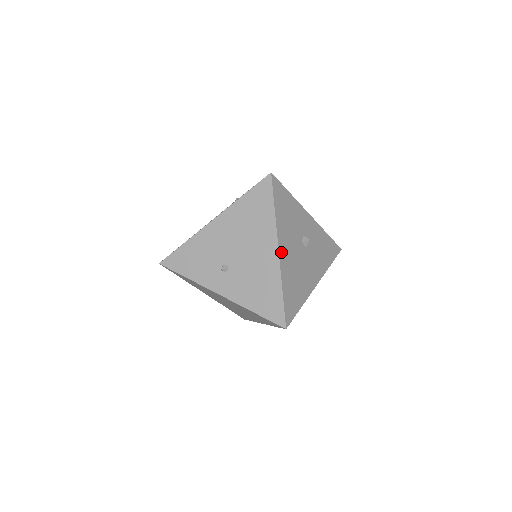
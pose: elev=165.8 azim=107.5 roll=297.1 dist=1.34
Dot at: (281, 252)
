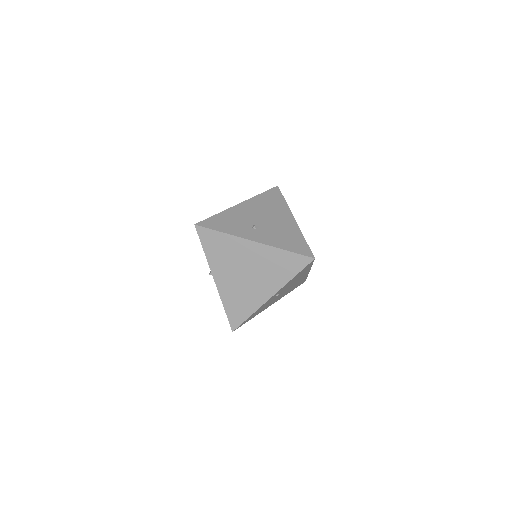
Dot at: occluded
